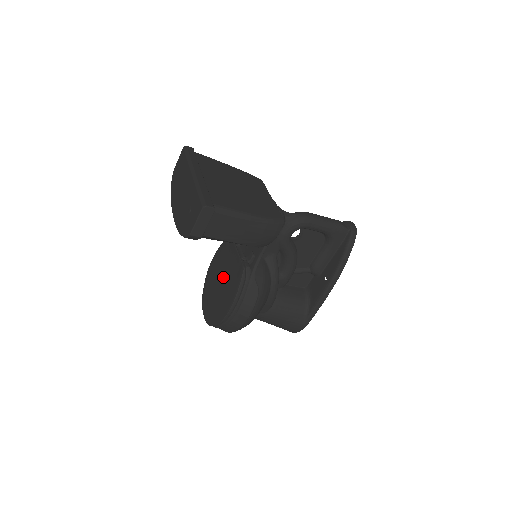
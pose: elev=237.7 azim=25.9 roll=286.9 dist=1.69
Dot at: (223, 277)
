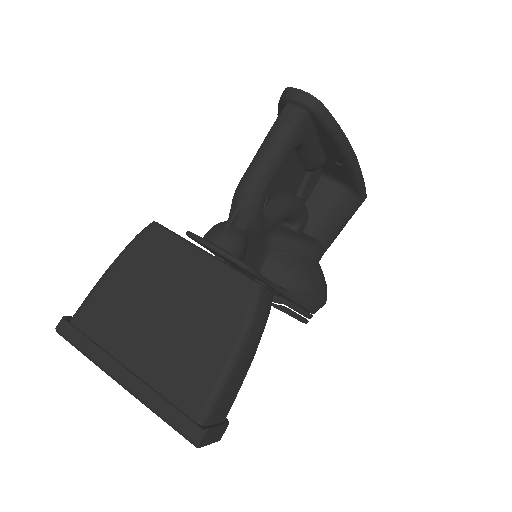
Dot at: occluded
